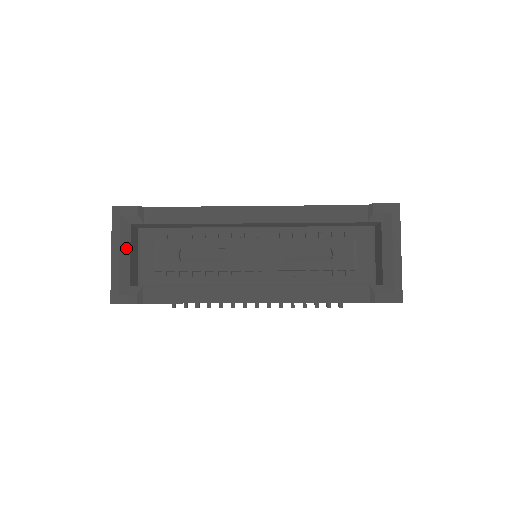
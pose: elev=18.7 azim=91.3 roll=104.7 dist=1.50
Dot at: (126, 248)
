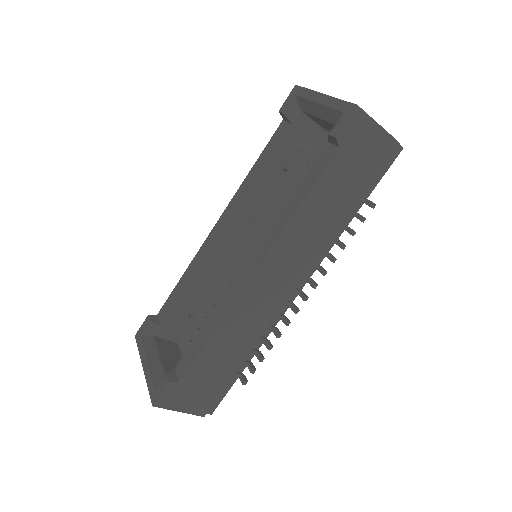
Dot at: (153, 353)
